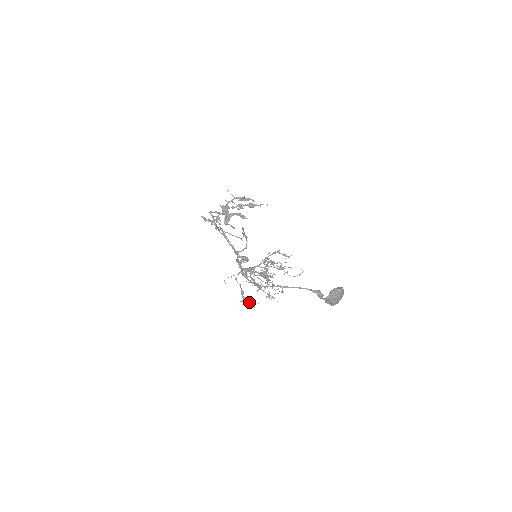
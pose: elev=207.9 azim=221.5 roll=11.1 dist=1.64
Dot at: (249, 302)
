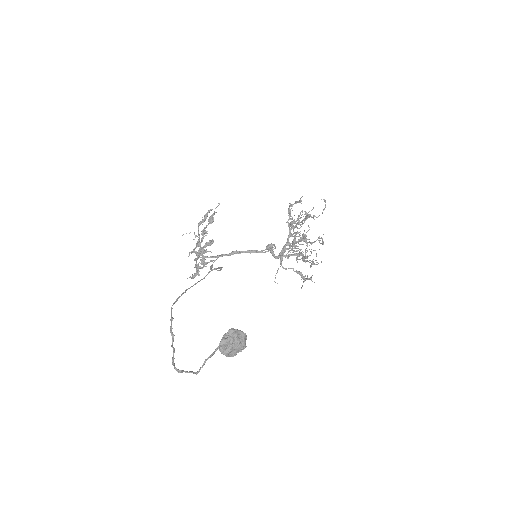
Dot at: occluded
